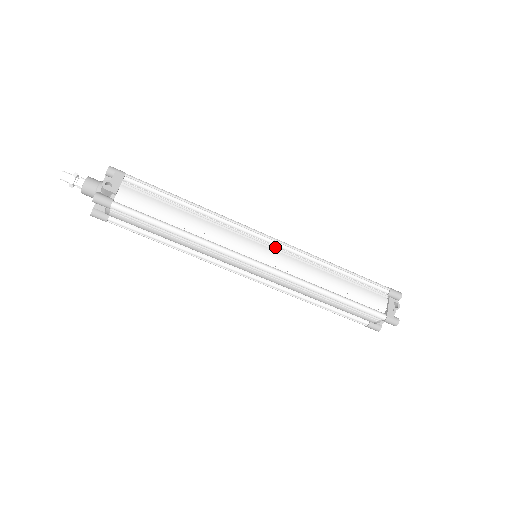
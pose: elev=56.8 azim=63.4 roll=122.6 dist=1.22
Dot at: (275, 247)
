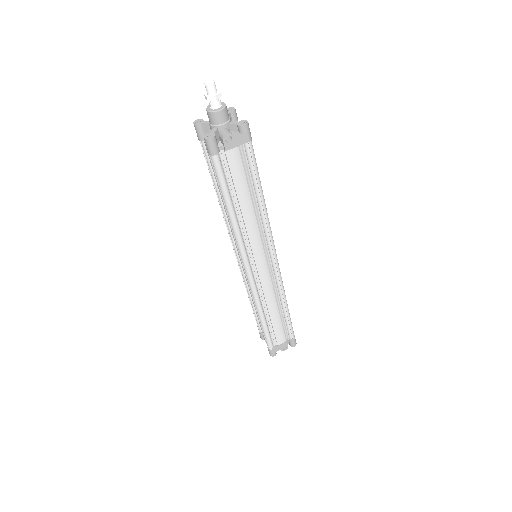
Dot at: (272, 268)
